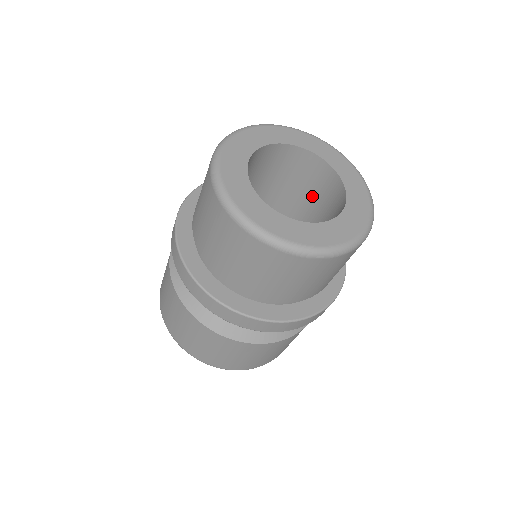
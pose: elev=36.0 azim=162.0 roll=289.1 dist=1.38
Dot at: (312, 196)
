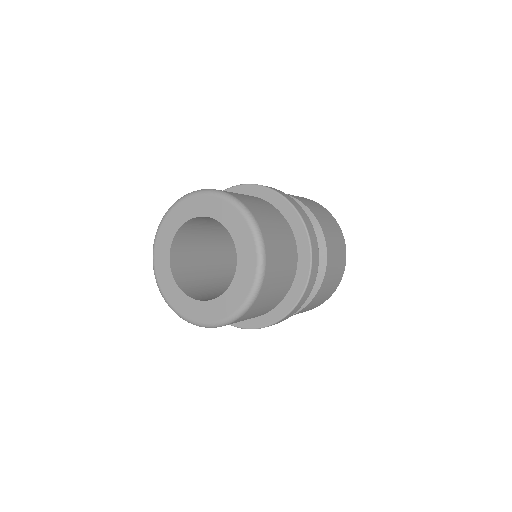
Dot at: occluded
